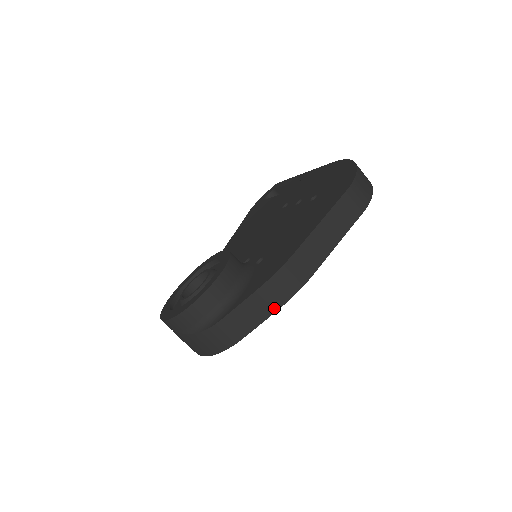
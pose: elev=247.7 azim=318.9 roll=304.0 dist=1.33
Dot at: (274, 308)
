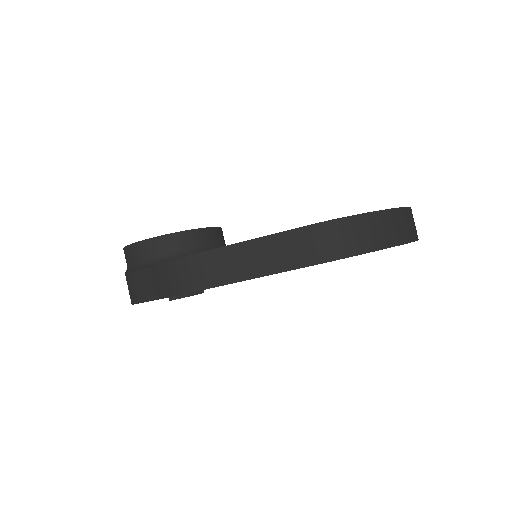
Dot at: (162, 294)
